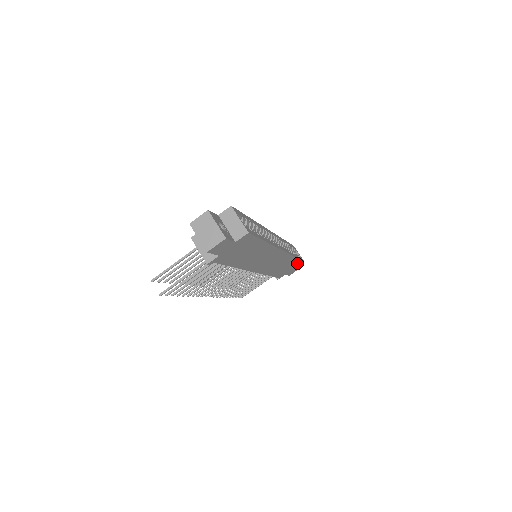
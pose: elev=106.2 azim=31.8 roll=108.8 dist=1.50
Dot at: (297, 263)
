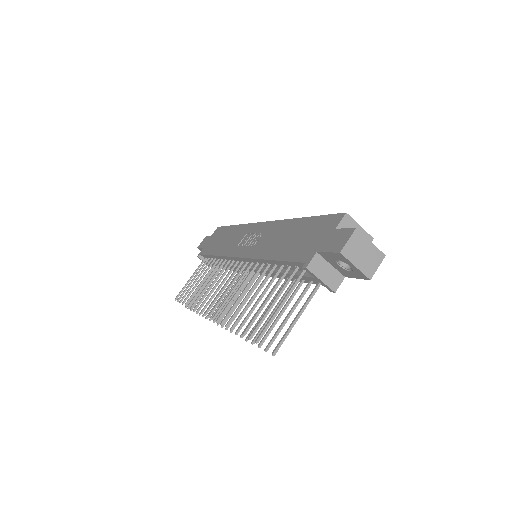
Dot at: occluded
